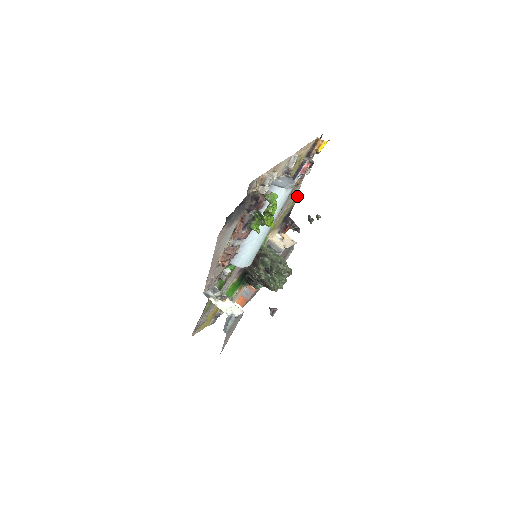
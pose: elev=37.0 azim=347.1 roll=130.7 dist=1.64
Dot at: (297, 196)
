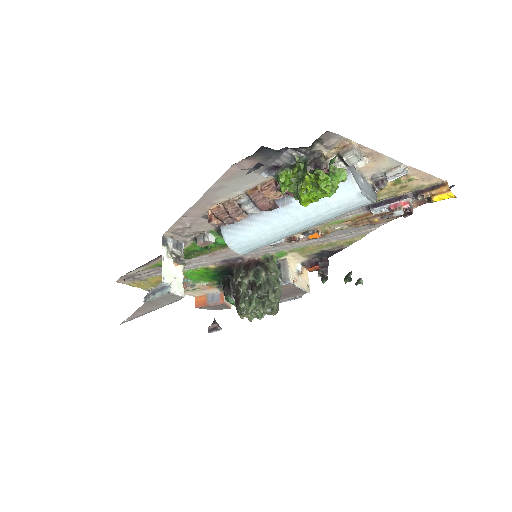
Dot at: (358, 240)
